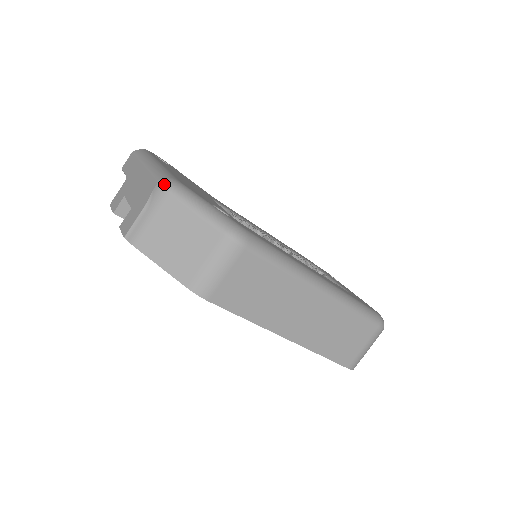
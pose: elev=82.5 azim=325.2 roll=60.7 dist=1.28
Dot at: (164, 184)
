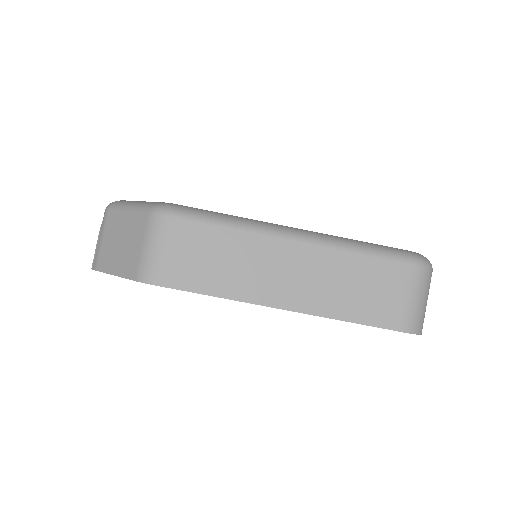
Dot at: (107, 206)
